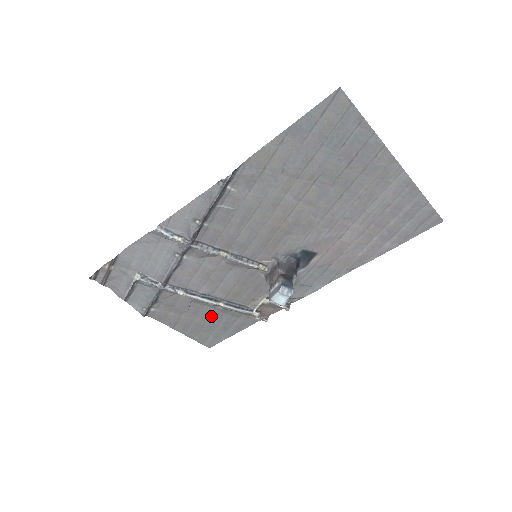
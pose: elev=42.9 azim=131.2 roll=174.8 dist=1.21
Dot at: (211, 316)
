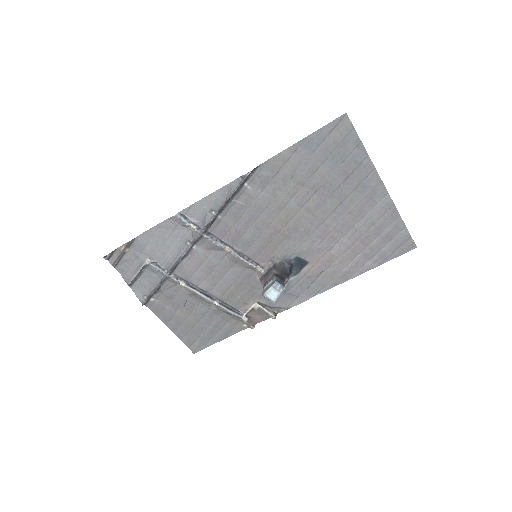
Dot at: (203, 316)
